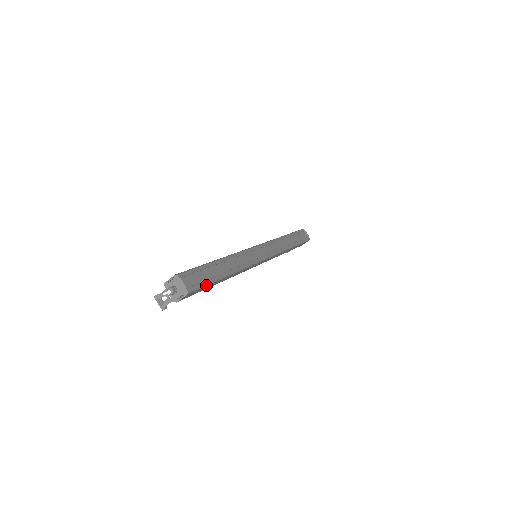
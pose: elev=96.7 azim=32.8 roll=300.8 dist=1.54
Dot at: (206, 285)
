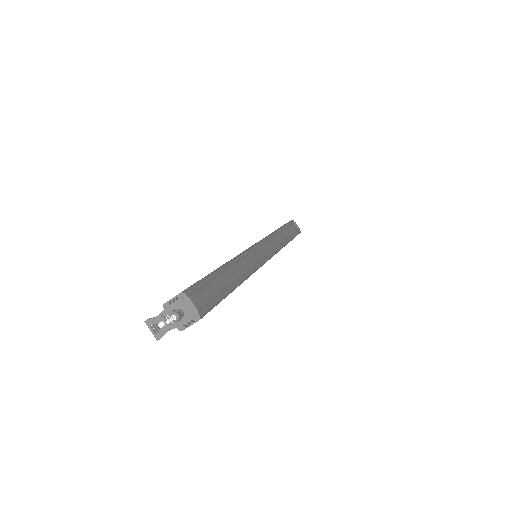
Dot at: (218, 303)
